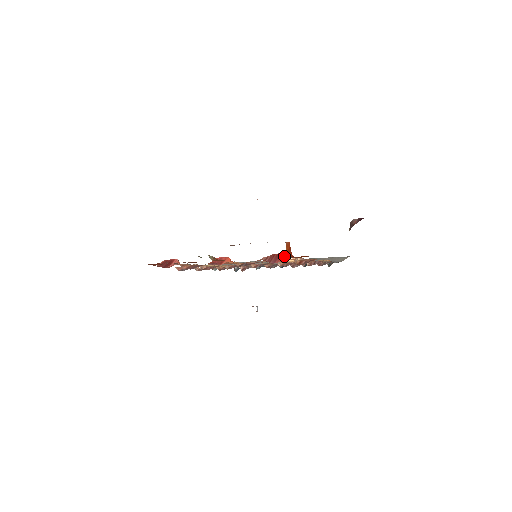
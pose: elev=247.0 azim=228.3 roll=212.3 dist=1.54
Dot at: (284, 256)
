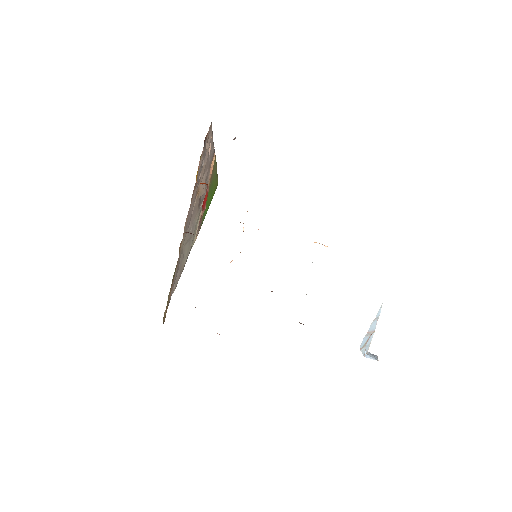
Dot at: occluded
